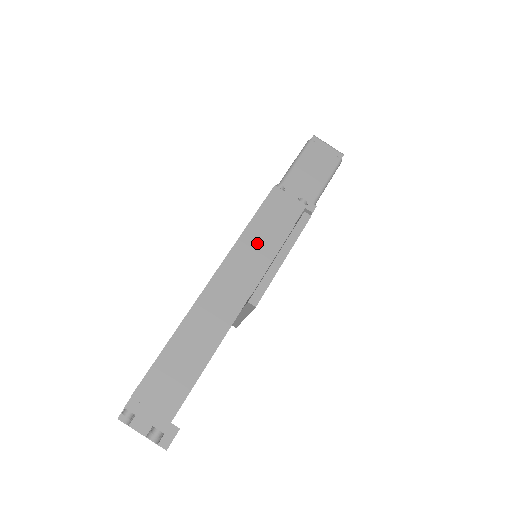
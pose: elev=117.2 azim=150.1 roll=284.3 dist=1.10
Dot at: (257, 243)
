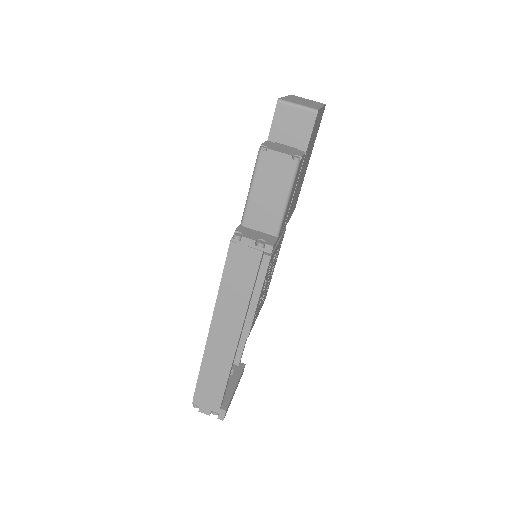
Dot at: (233, 293)
